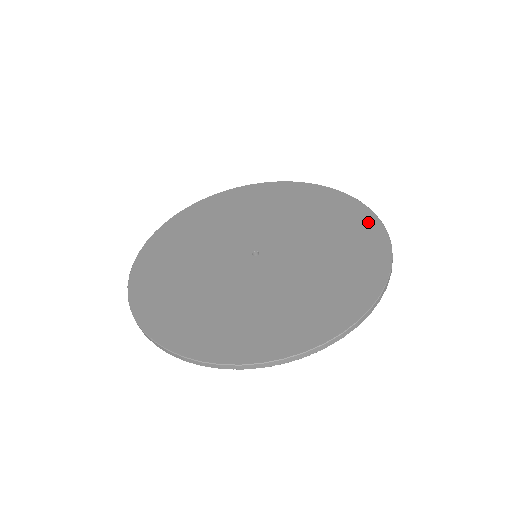
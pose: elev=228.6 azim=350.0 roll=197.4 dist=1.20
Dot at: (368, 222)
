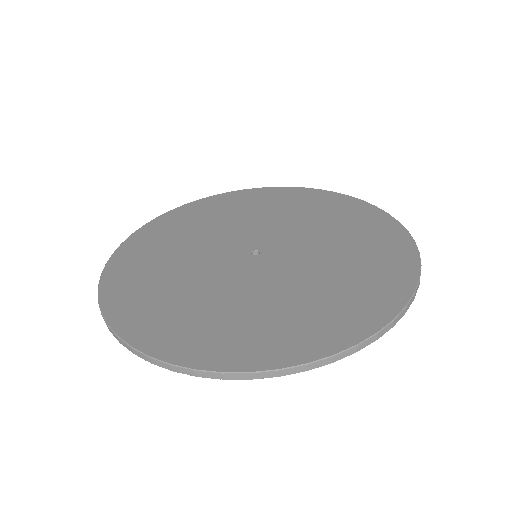
Dot at: (381, 307)
